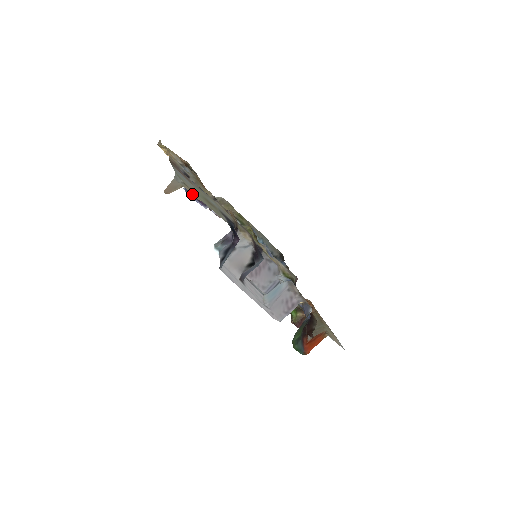
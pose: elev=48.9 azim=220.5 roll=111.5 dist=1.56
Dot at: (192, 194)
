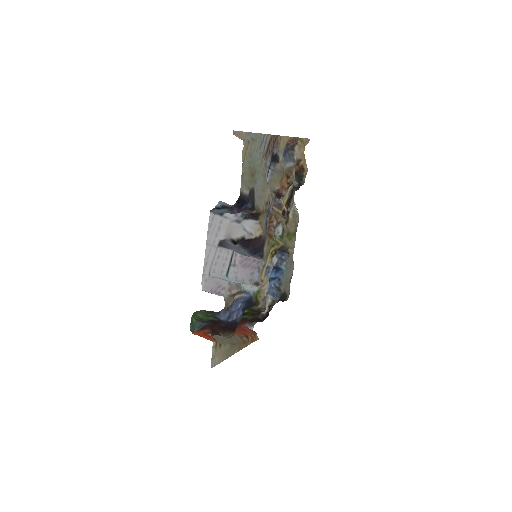
Dot at: (244, 151)
